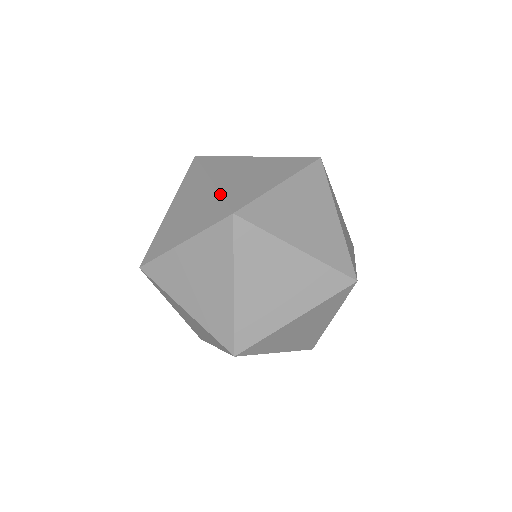
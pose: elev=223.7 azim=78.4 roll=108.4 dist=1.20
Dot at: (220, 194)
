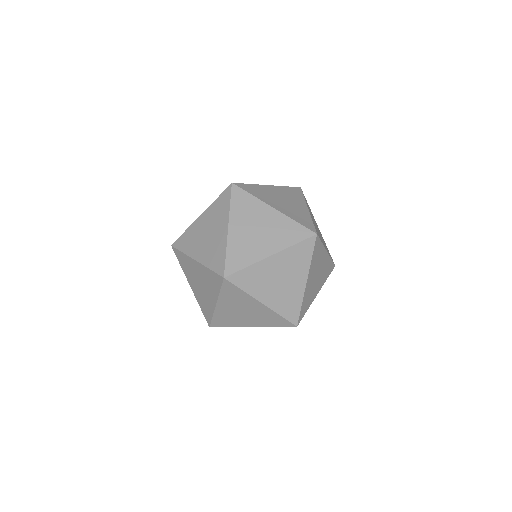
Dot at: occluded
